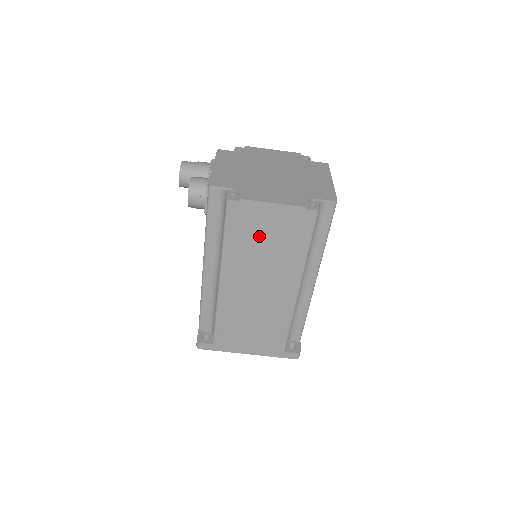
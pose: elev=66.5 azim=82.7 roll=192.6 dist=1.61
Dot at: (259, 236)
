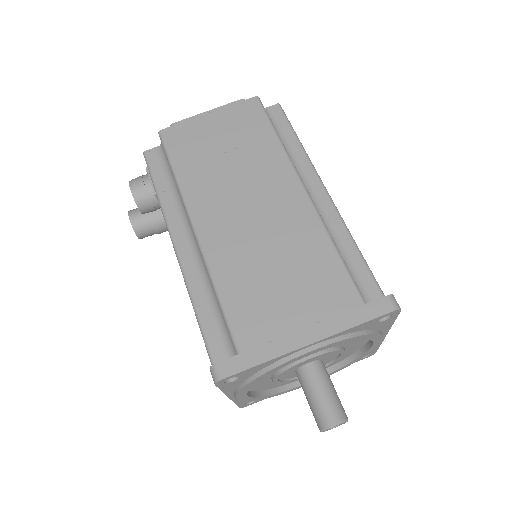
Dot at: (212, 149)
